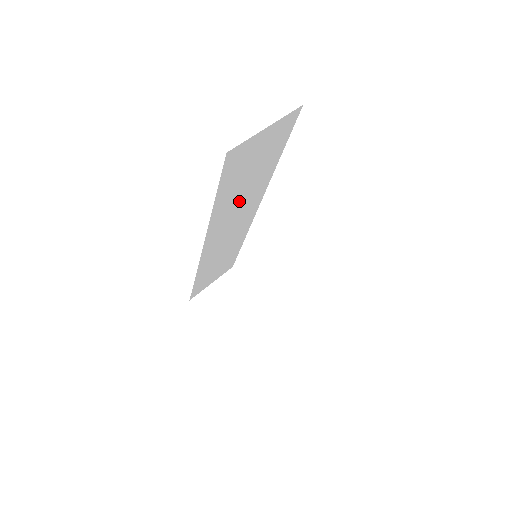
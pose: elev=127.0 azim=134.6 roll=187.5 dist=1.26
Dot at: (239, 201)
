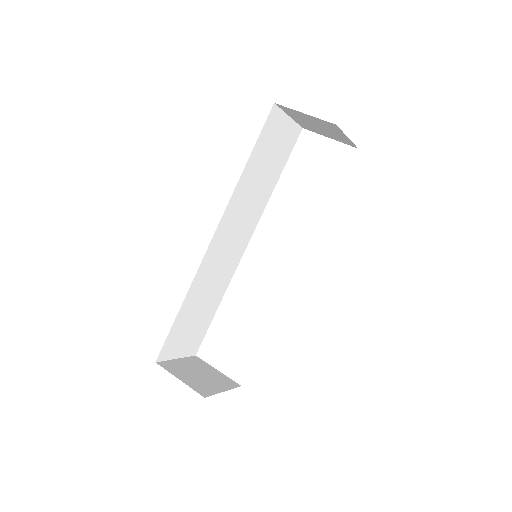
Dot at: (250, 197)
